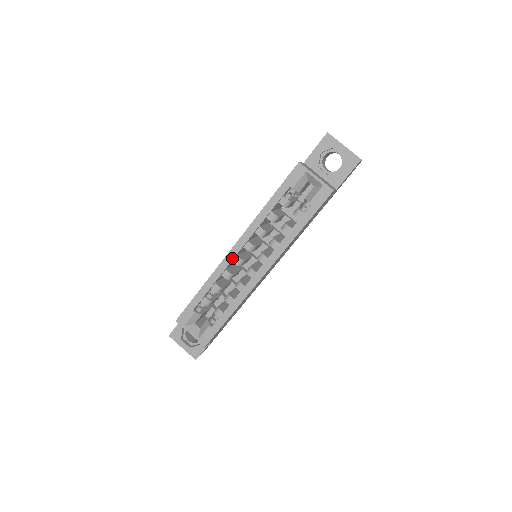
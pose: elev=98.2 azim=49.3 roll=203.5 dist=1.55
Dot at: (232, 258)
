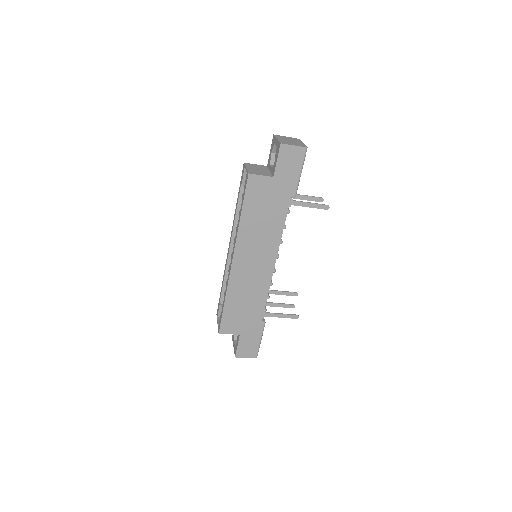
Dot at: (228, 254)
